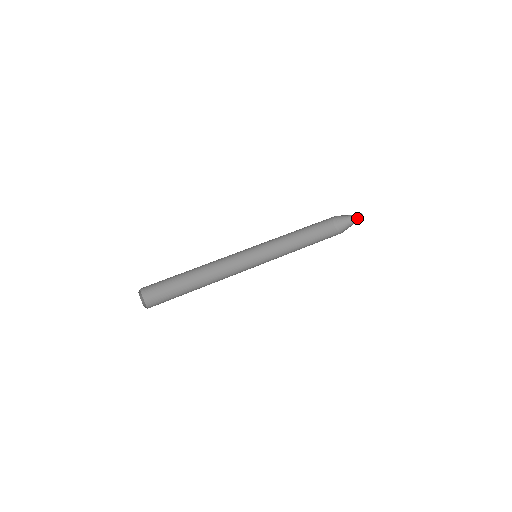
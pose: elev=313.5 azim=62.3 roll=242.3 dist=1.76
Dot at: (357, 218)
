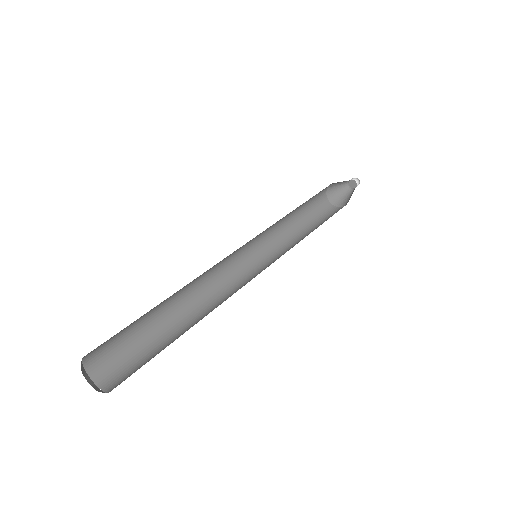
Dot at: (353, 184)
